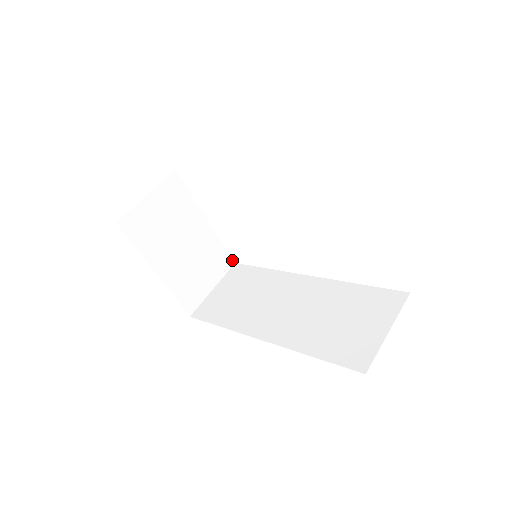
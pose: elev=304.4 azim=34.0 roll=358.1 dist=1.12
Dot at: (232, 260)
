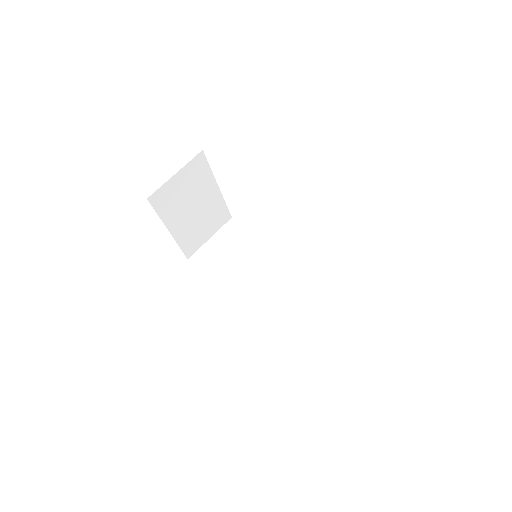
Dot at: (230, 215)
